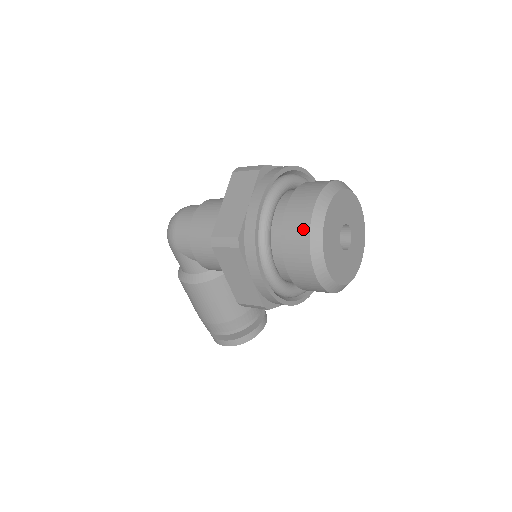
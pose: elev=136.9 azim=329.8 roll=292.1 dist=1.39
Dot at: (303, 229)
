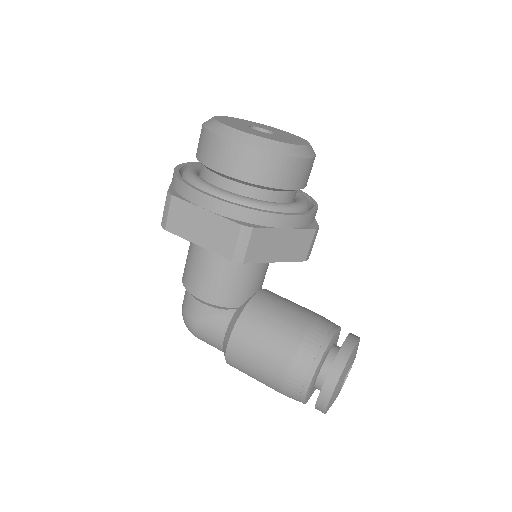
Dot at: (203, 135)
